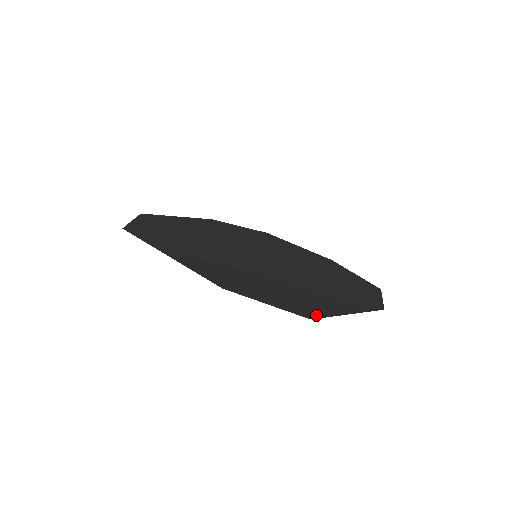
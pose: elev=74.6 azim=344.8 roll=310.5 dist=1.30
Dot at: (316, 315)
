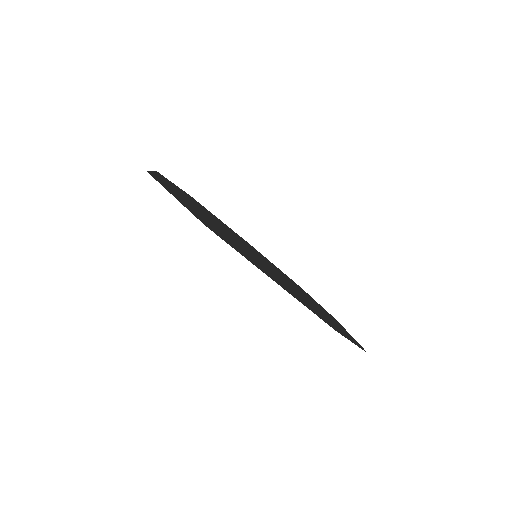
Dot at: (361, 346)
